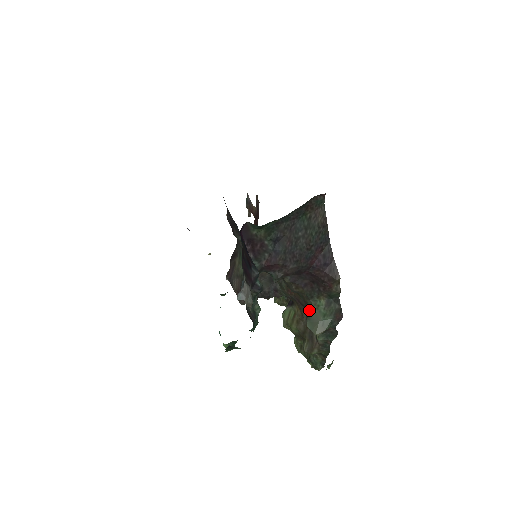
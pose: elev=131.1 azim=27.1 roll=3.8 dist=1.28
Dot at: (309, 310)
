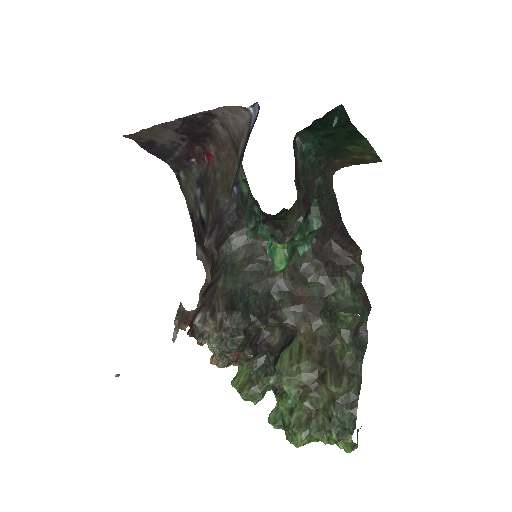
Dot at: (332, 302)
